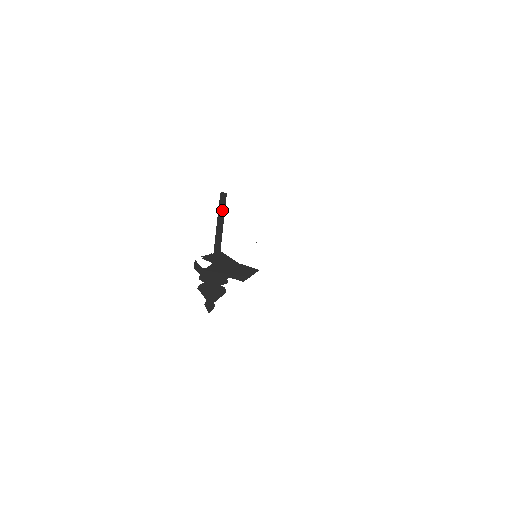
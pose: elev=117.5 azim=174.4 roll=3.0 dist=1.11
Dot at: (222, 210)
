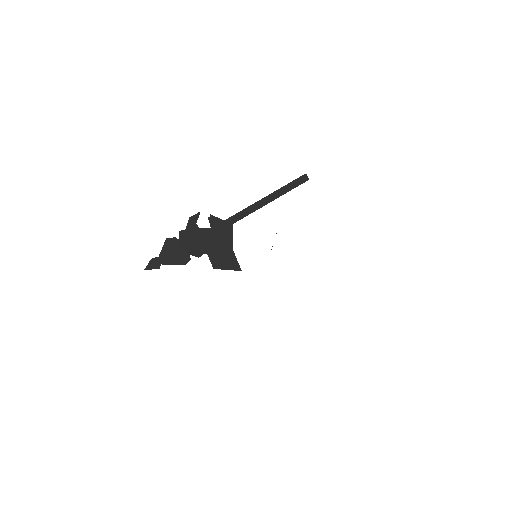
Dot at: (285, 190)
